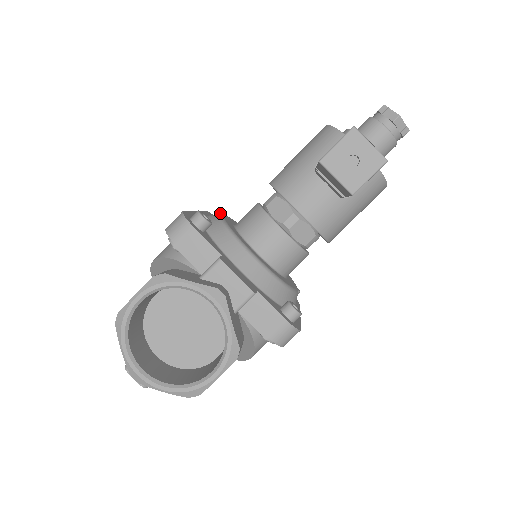
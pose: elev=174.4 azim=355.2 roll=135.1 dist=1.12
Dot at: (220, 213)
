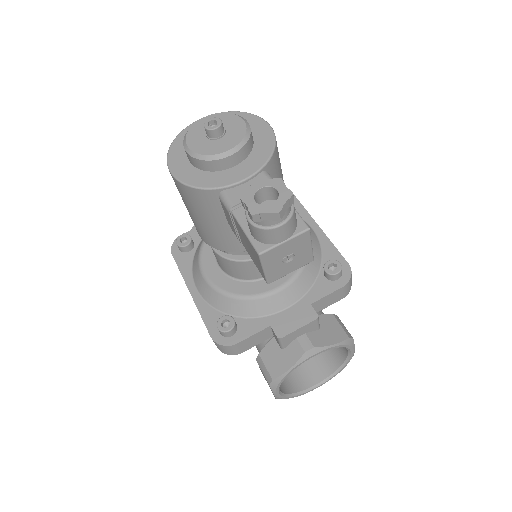
Dot at: (181, 248)
